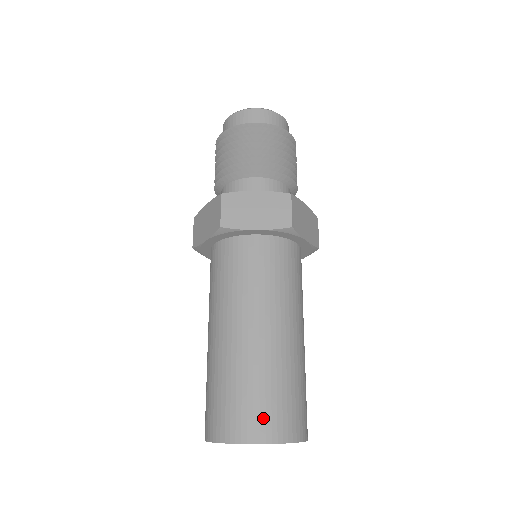
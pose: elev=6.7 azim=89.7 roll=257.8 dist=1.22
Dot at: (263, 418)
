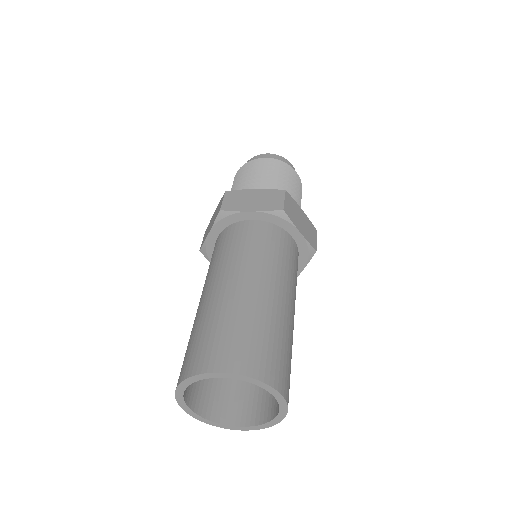
Dot at: (234, 351)
